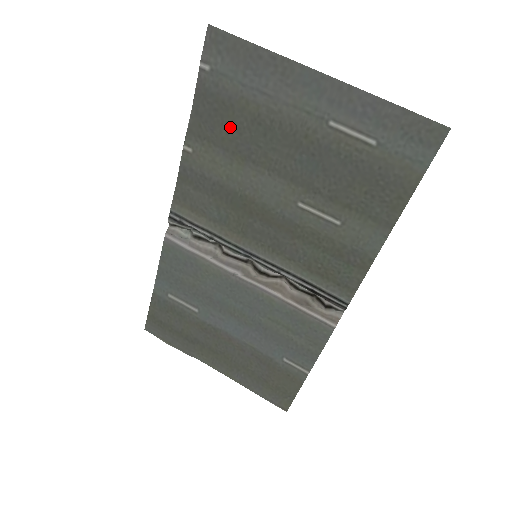
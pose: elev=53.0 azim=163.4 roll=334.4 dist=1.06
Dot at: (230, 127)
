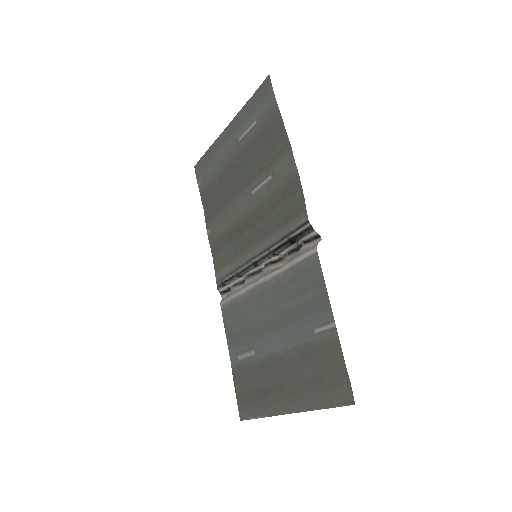
Dot at: (216, 197)
